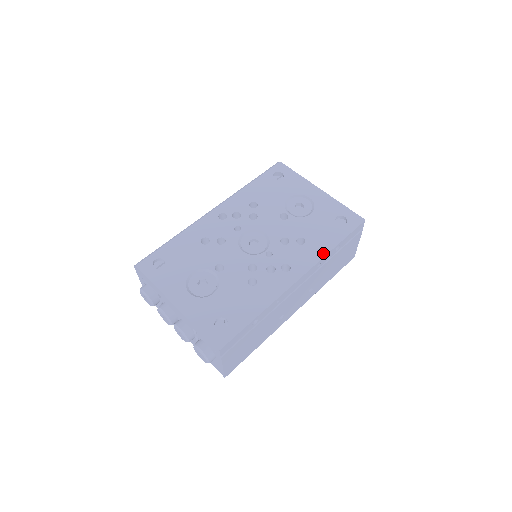
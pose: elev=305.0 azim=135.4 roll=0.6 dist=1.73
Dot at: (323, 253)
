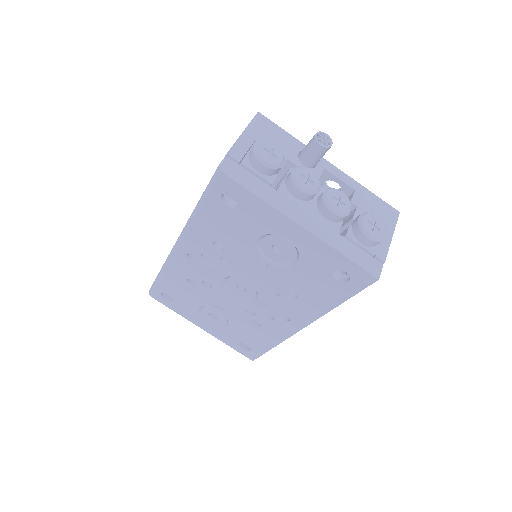
Dot at: (323, 311)
